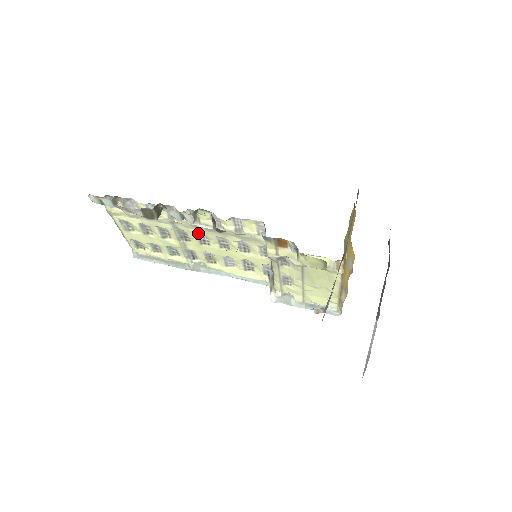
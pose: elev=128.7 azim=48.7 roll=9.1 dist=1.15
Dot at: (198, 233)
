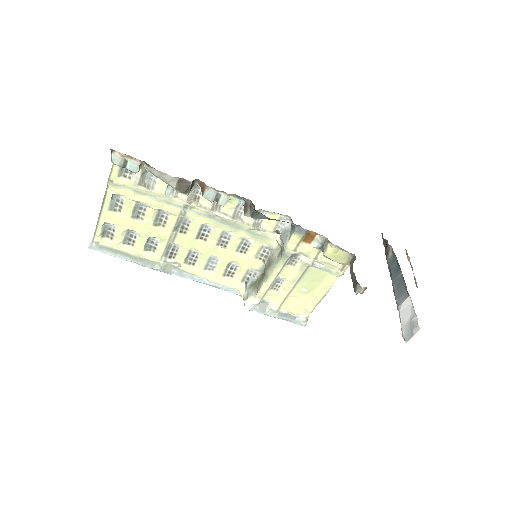
Dot at: (204, 224)
